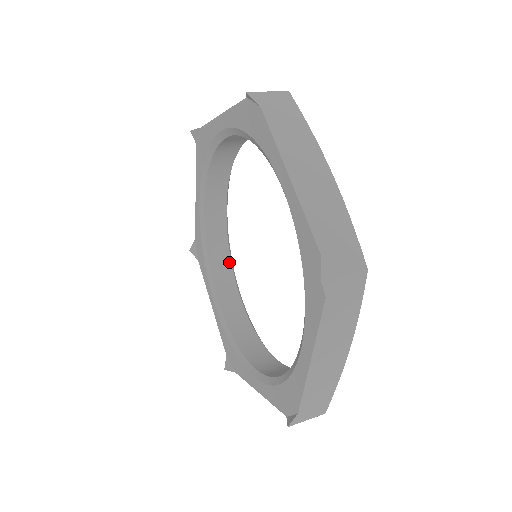
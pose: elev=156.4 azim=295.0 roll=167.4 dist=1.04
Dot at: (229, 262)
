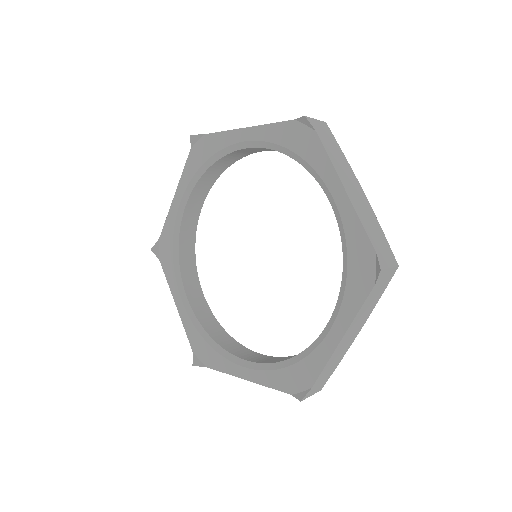
Dot at: (194, 264)
